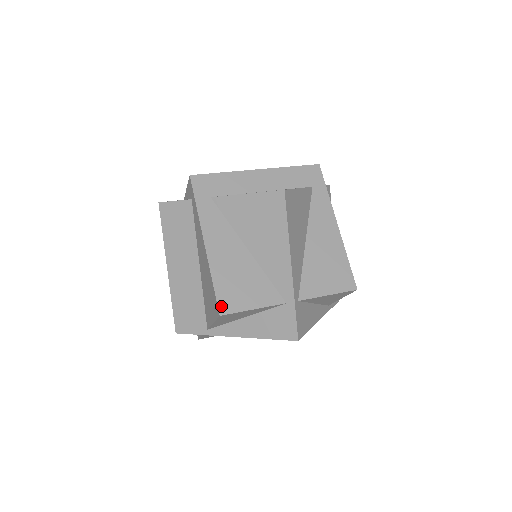
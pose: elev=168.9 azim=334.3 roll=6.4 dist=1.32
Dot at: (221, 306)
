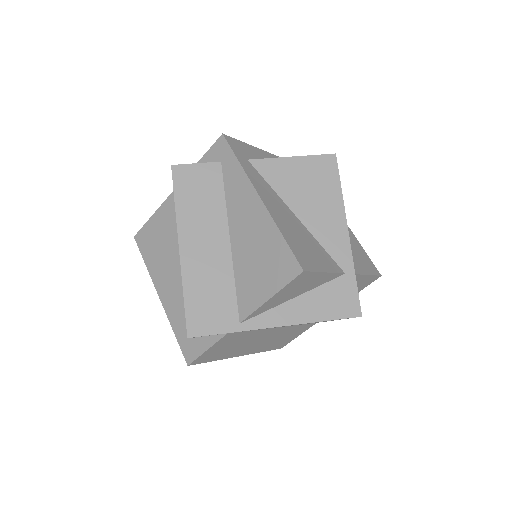
Dot at: (300, 262)
